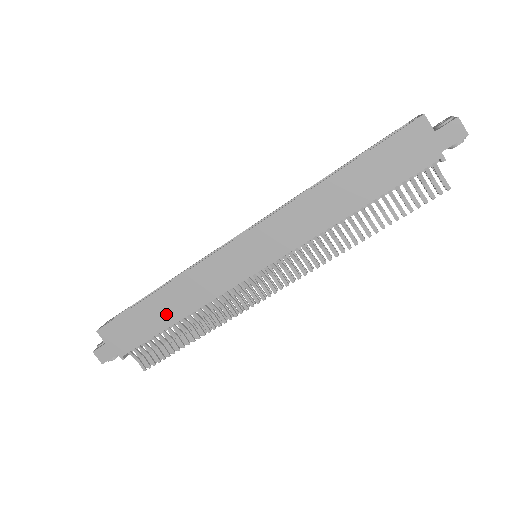
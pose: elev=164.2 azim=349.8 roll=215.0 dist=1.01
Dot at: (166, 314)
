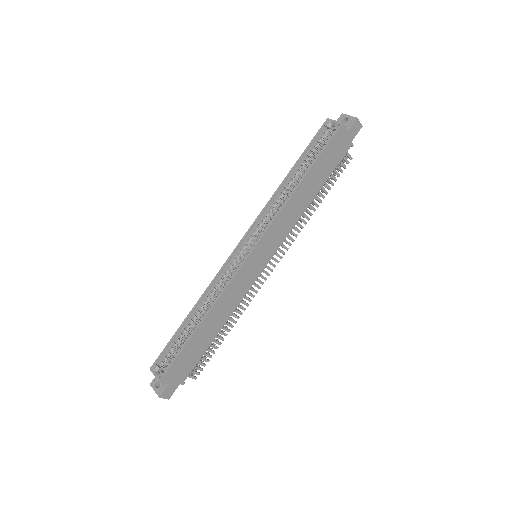
Dot at: (211, 333)
